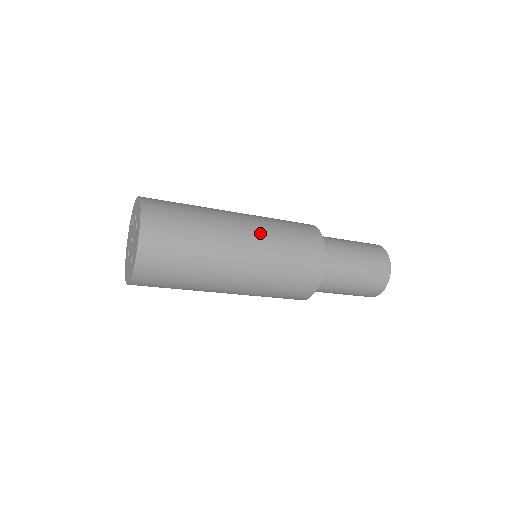
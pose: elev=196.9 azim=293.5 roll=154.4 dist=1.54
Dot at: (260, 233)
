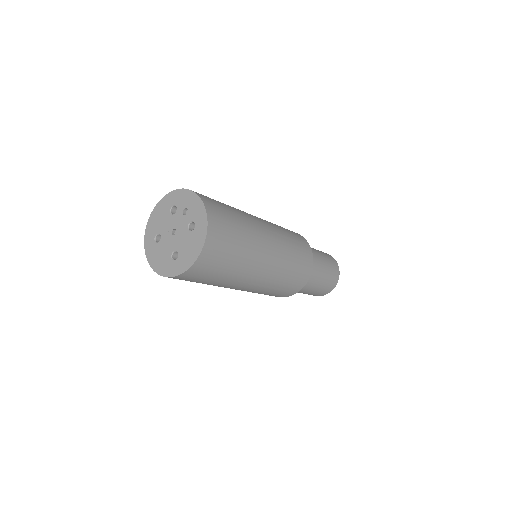
Dot at: (280, 249)
